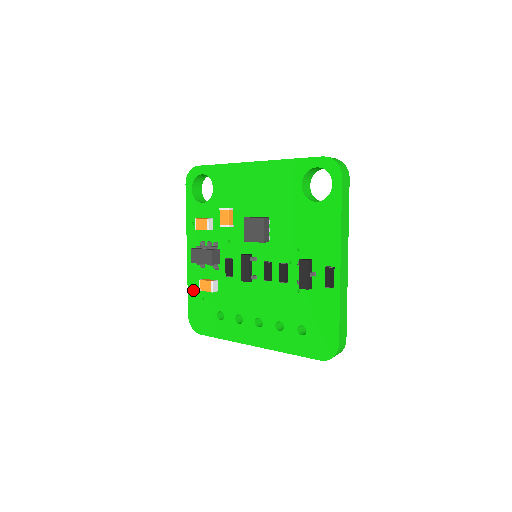
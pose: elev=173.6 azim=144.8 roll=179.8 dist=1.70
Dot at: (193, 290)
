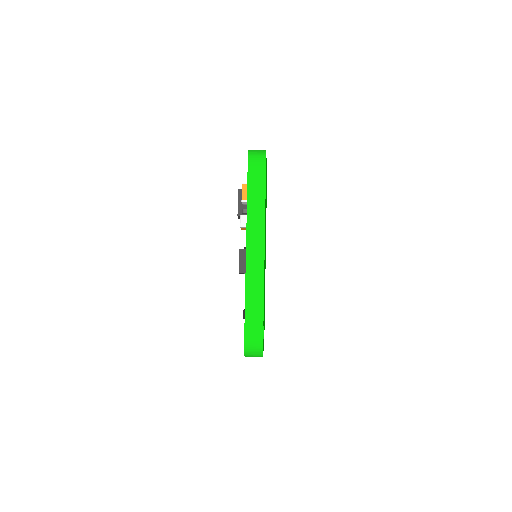
Dot at: occluded
